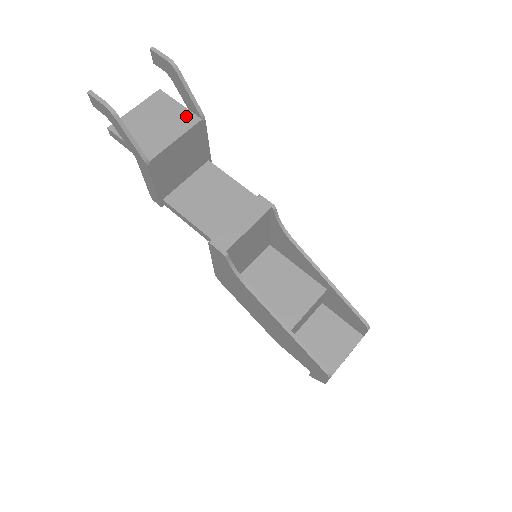
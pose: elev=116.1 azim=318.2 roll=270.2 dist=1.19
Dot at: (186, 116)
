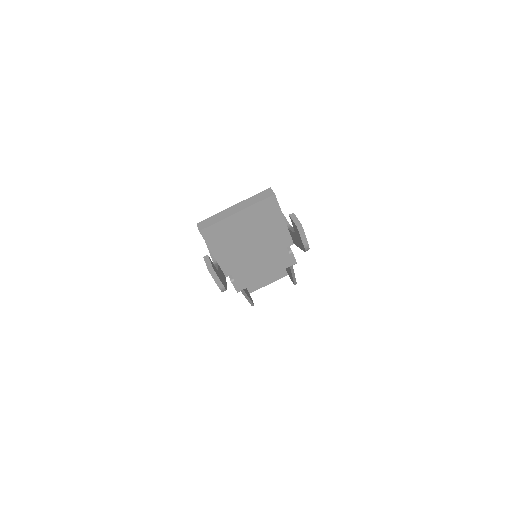
Dot at: (282, 237)
